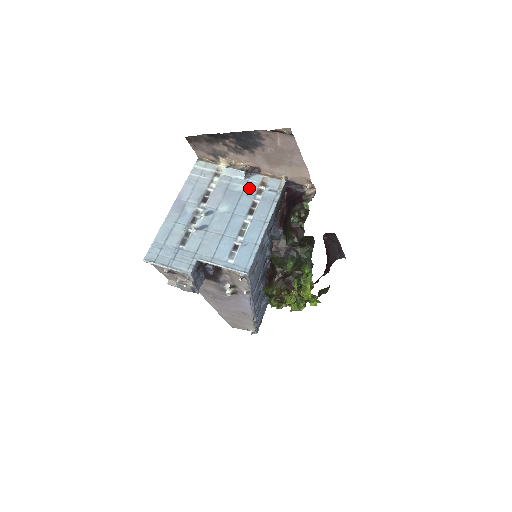
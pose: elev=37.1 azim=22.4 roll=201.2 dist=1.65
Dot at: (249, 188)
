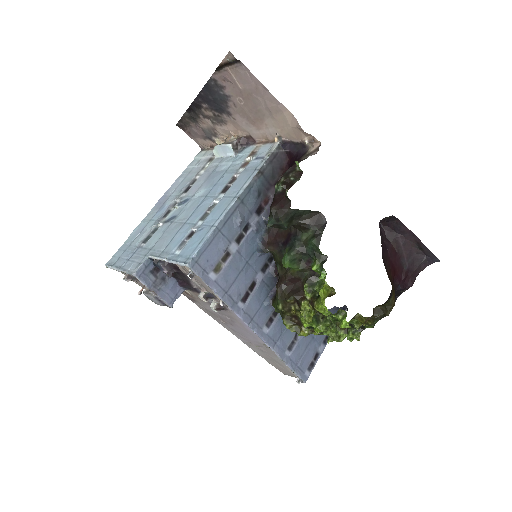
Dot at: (235, 163)
